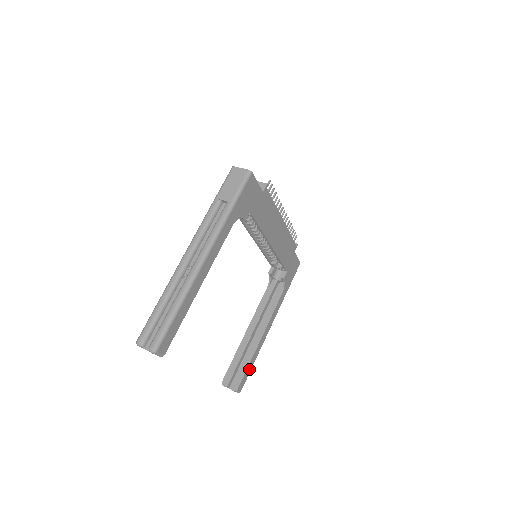
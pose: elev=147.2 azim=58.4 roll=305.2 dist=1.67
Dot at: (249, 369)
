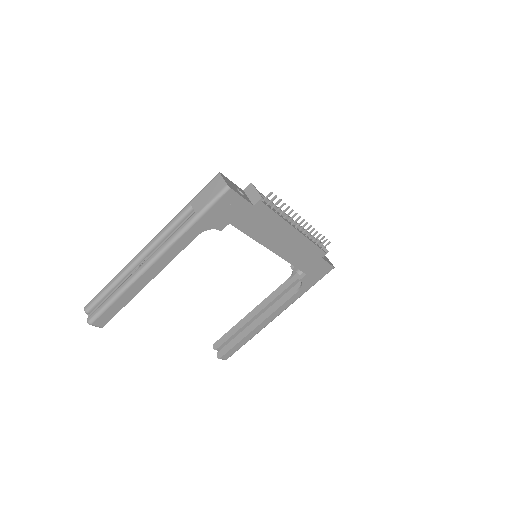
Dot at: (239, 345)
